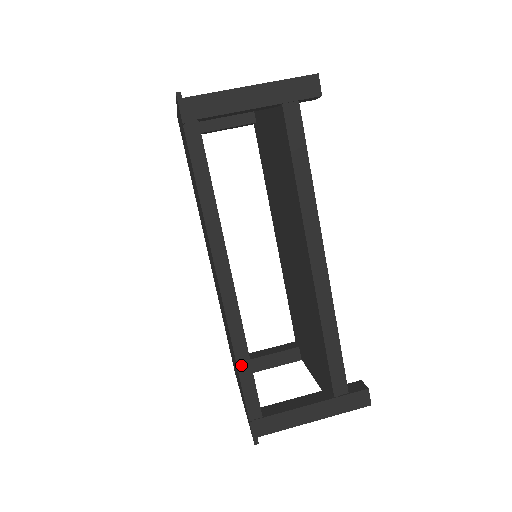
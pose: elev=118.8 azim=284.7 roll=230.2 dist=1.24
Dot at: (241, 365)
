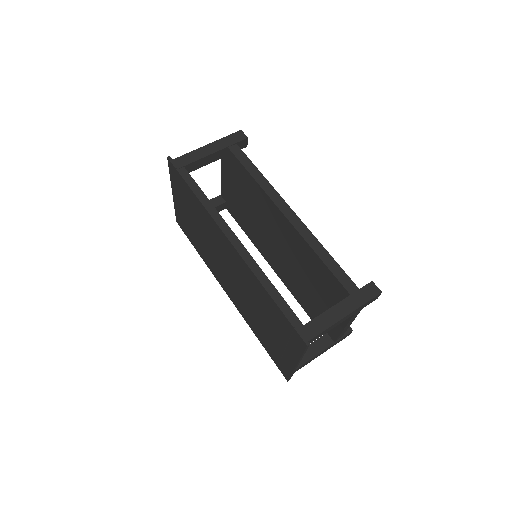
Dot at: (268, 288)
